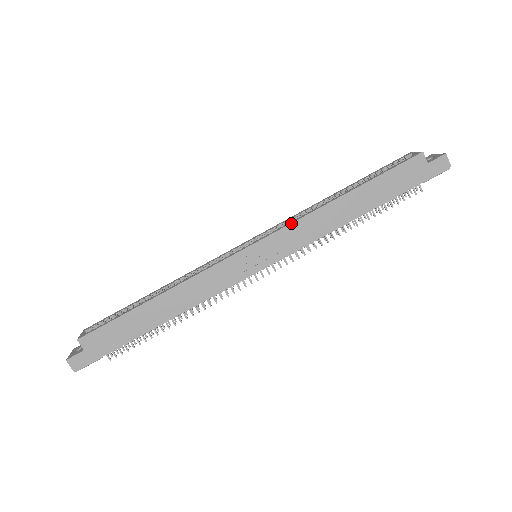
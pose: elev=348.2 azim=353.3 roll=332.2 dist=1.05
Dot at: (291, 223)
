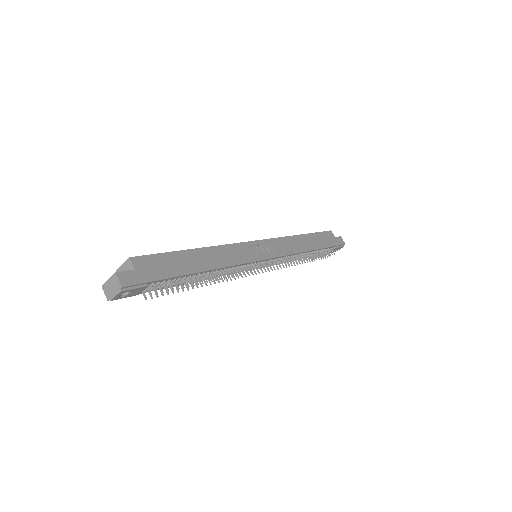
Dot at: (278, 237)
